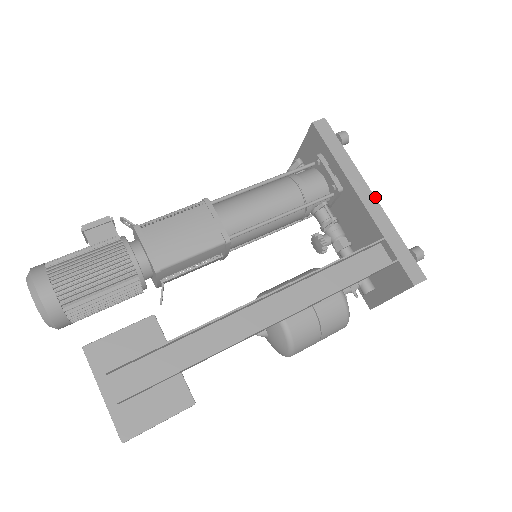
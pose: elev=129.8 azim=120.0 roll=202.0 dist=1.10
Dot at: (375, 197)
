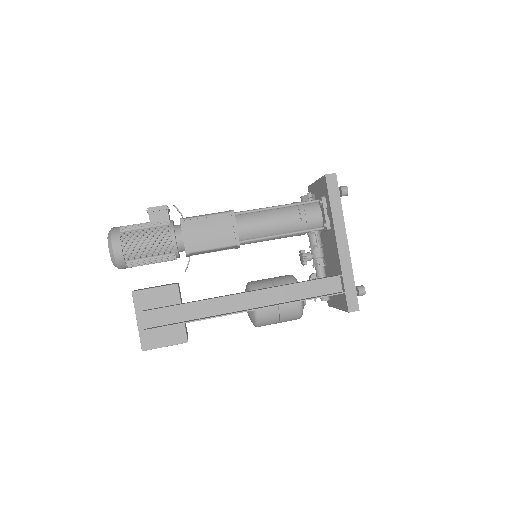
Dot at: occluded
